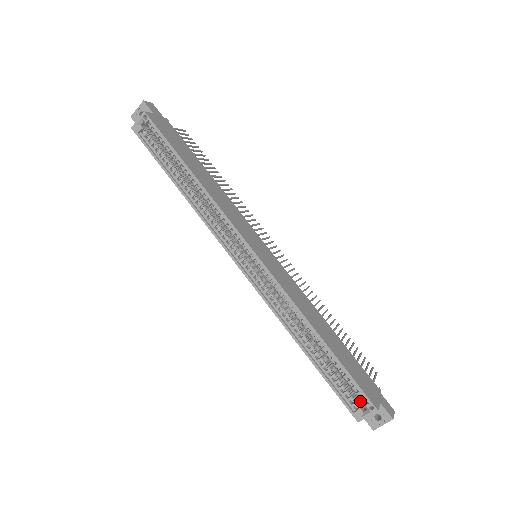
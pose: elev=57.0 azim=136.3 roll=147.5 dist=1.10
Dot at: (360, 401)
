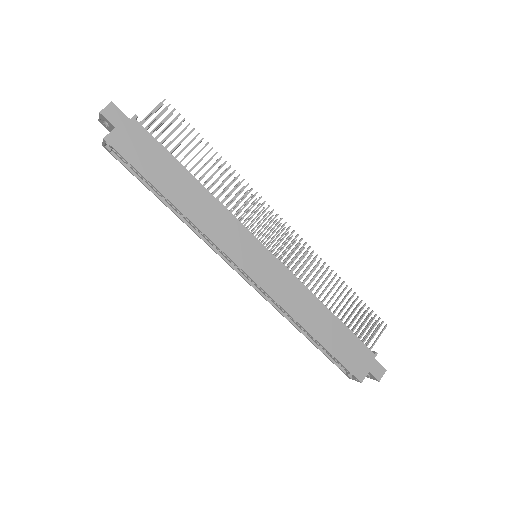
Dot at: occluded
